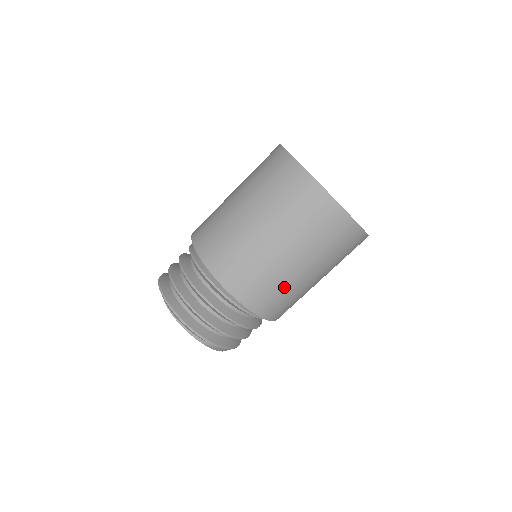
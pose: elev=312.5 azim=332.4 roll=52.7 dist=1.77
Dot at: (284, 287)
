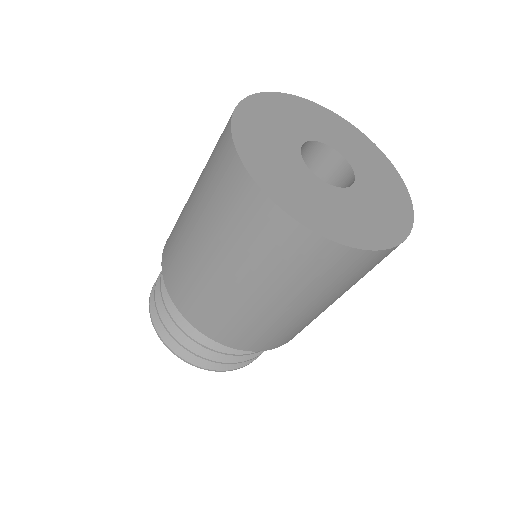
Dot at: (313, 319)
